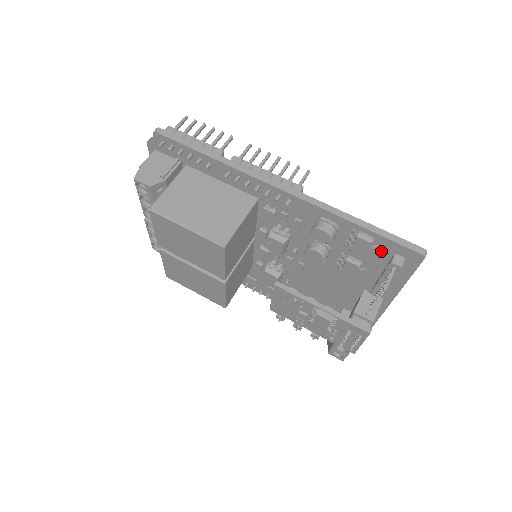
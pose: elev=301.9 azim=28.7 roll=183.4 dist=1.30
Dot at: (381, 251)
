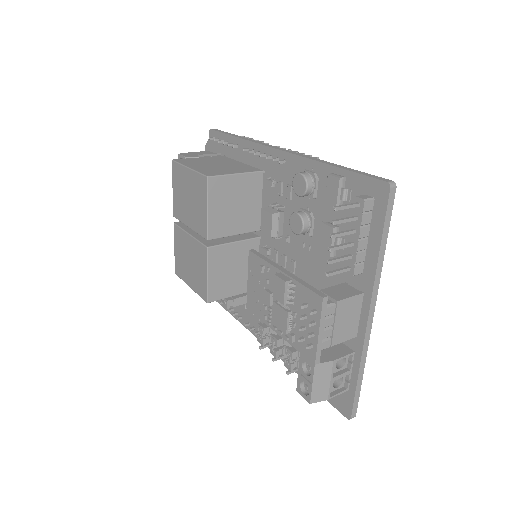
Dot at: (353, 198)
